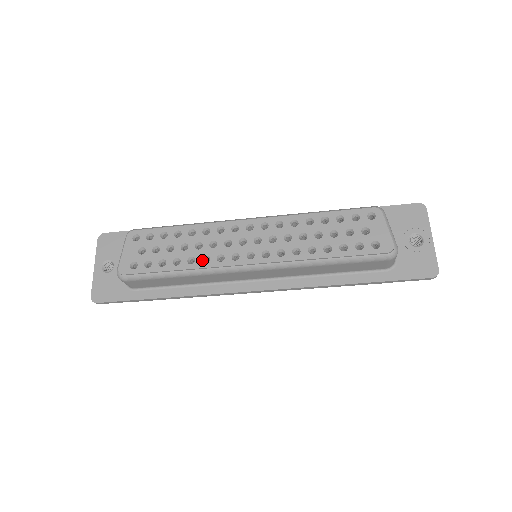
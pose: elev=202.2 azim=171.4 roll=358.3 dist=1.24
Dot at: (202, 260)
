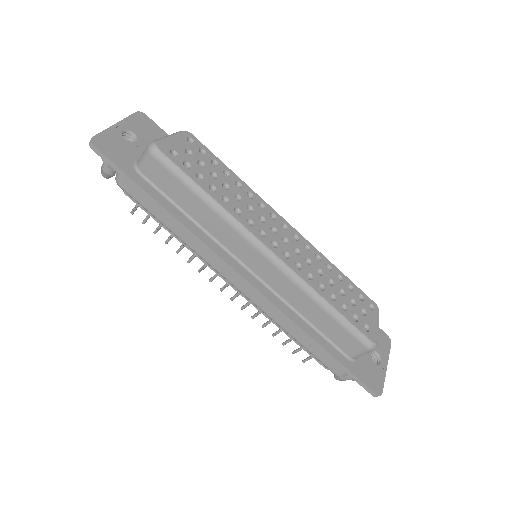
Dot at: (234, 208)
